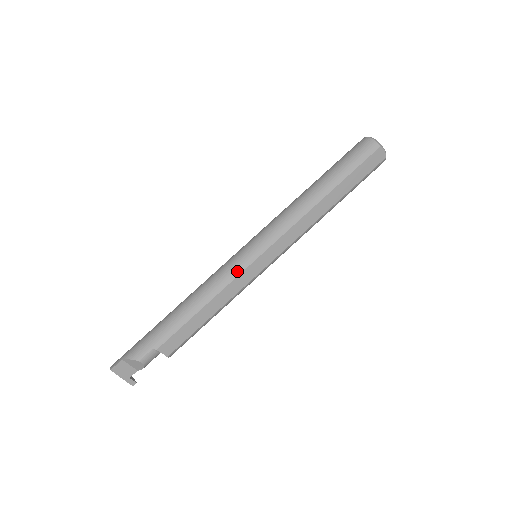
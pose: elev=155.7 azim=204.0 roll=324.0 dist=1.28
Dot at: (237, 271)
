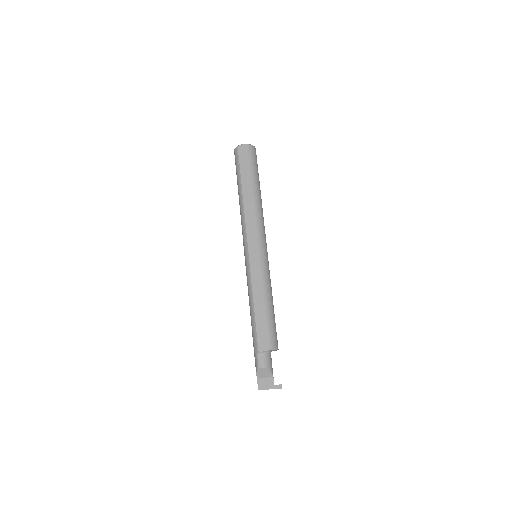
Dot at: (248, 272)
